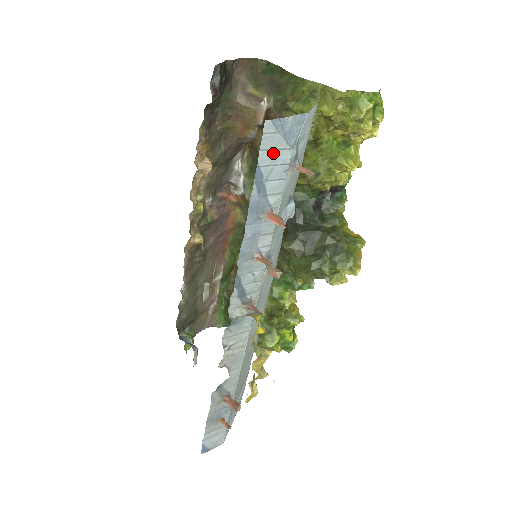
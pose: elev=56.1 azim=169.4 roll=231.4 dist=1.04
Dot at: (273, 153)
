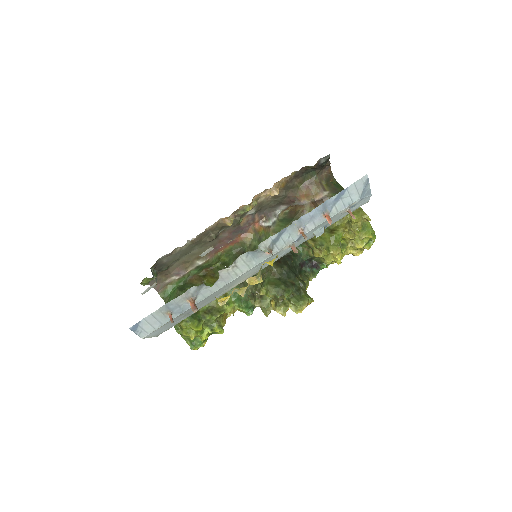
Dot at: (355, 190)
